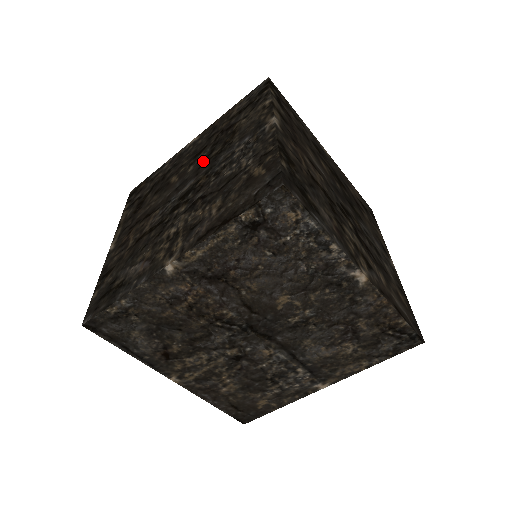
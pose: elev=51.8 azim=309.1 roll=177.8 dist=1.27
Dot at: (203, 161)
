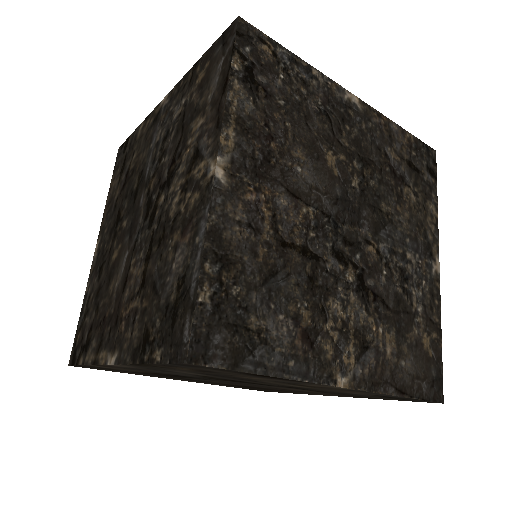
Dot at: (131, 201)
